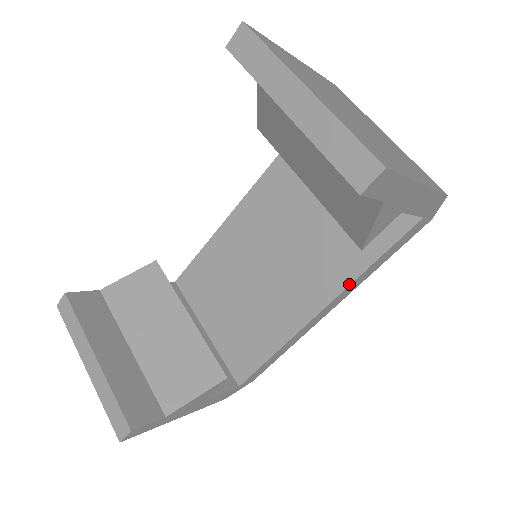
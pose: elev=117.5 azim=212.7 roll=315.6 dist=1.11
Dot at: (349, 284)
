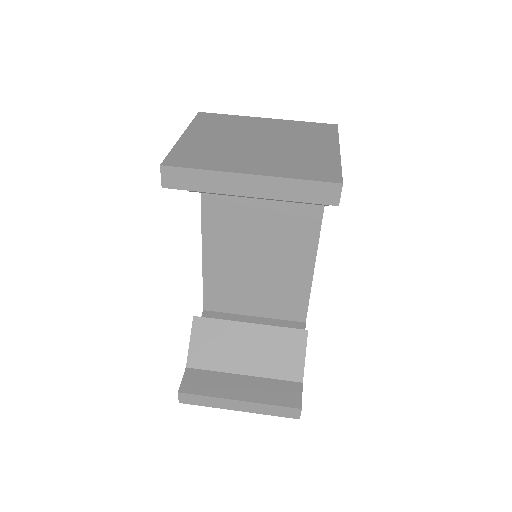
Dot at: (322, 218)
